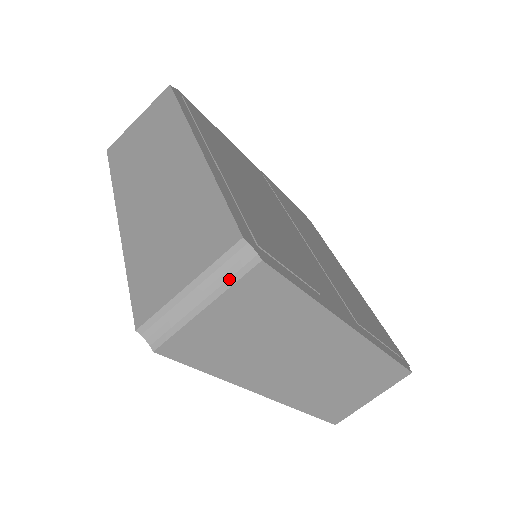
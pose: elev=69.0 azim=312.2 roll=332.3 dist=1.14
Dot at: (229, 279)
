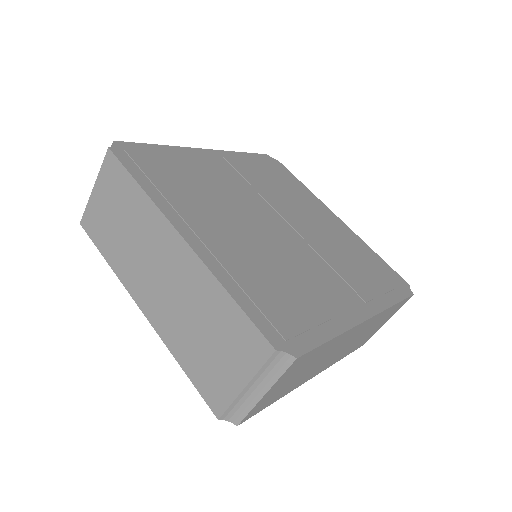
Dot at: (275, 374)
